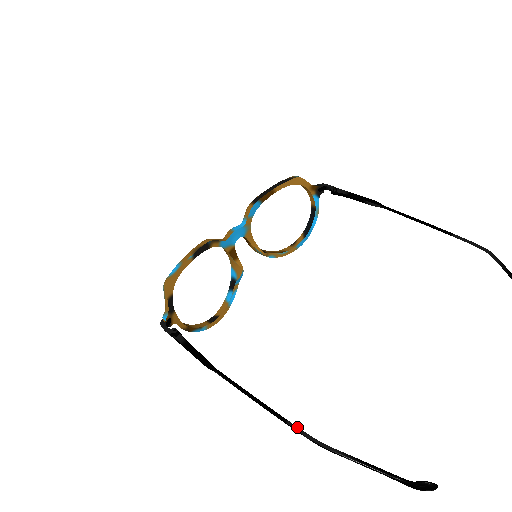
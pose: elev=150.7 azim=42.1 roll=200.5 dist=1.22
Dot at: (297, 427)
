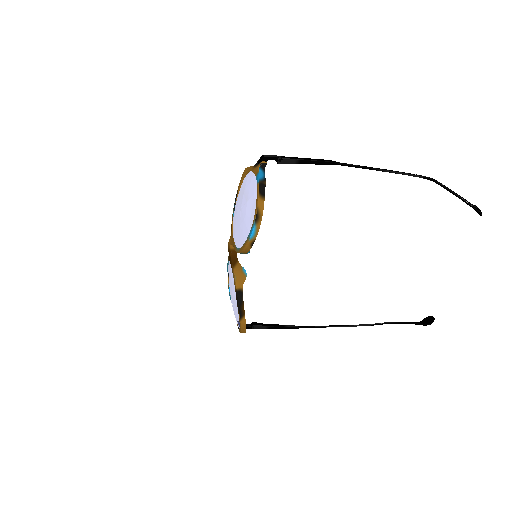
Dot at: (411, 175)
